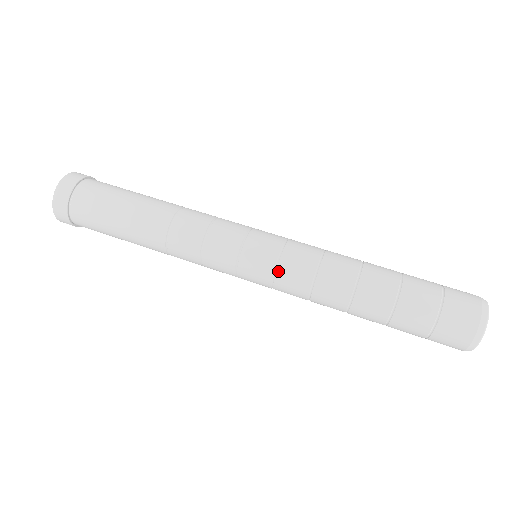
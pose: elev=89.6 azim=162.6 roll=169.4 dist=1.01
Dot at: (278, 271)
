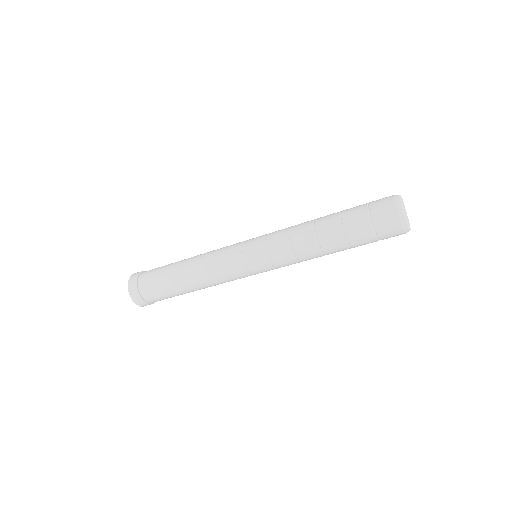
Dot at: (270, 259)
